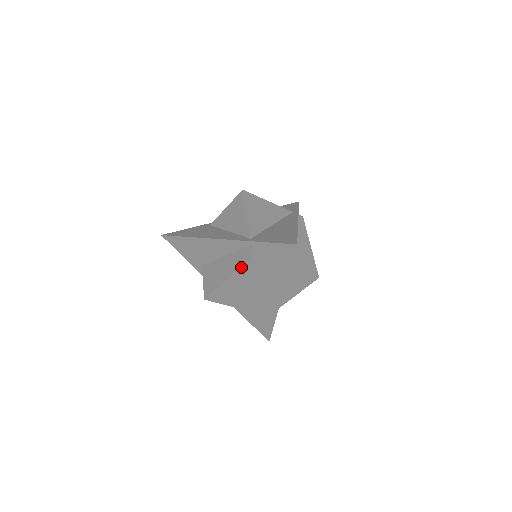
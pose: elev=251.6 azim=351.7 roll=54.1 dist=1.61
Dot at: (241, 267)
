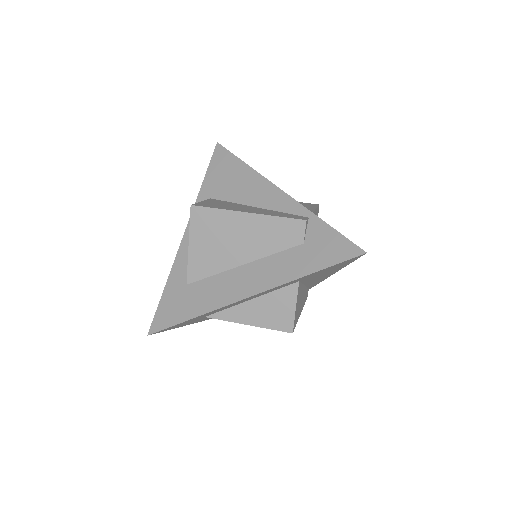
Dot at: (276, 218)
